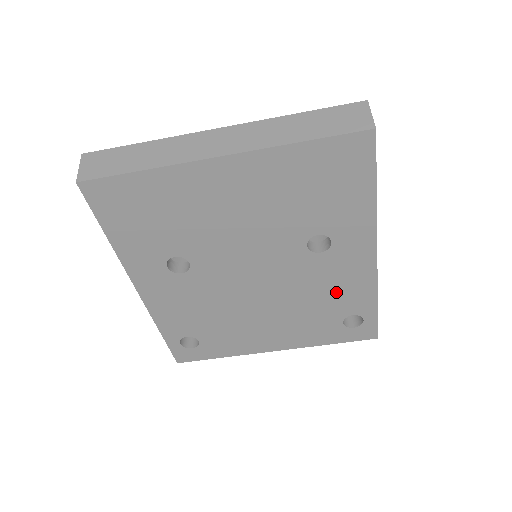
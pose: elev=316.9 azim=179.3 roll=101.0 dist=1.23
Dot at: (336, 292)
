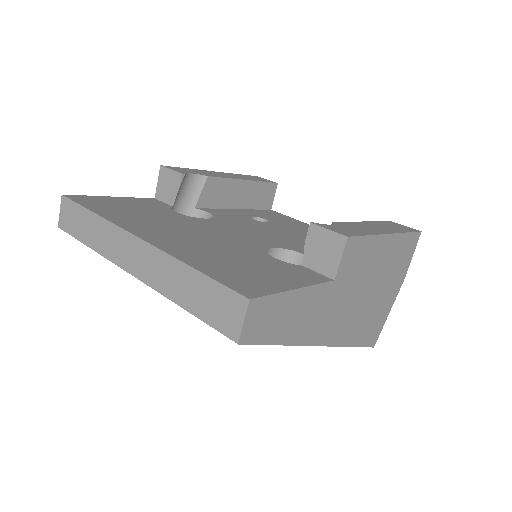
Dot at: occluded
